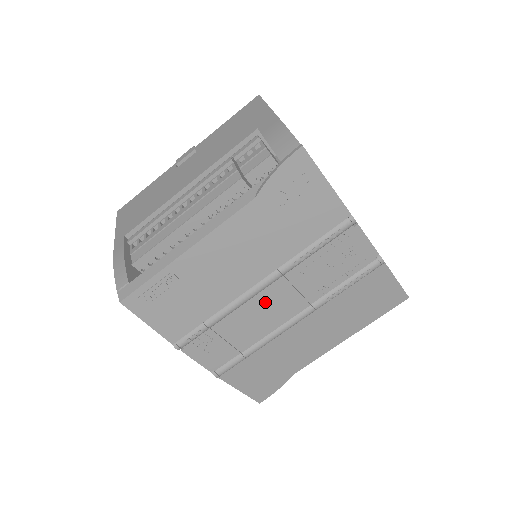
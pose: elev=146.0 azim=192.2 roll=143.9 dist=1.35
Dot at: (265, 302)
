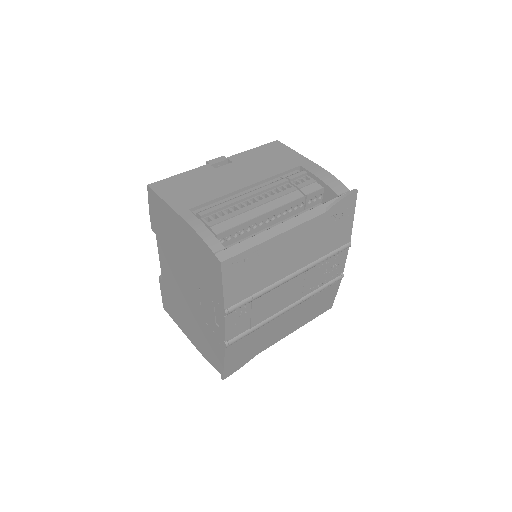
Dot at: (287, 289)
